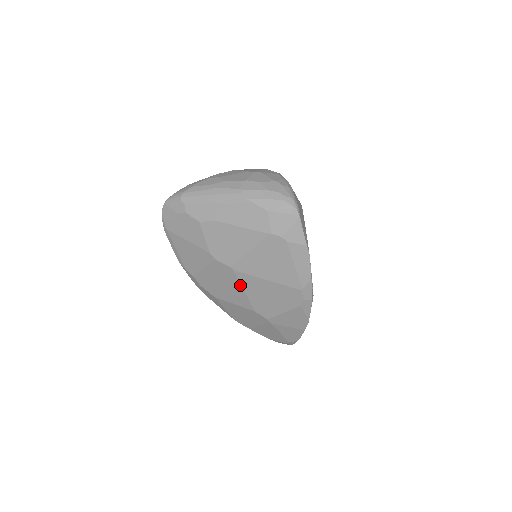
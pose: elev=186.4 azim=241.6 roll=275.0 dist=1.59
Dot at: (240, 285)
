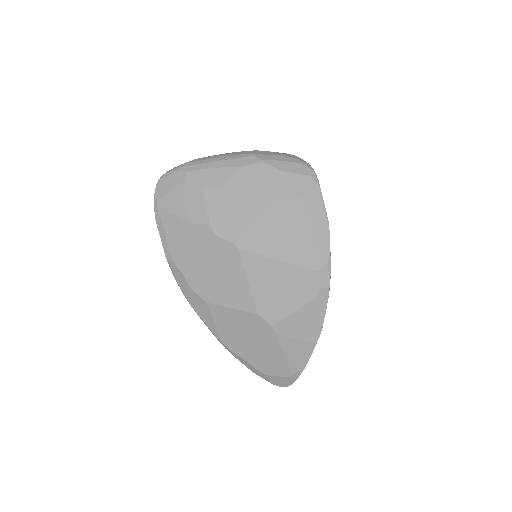
Dot at: (244, 272)
